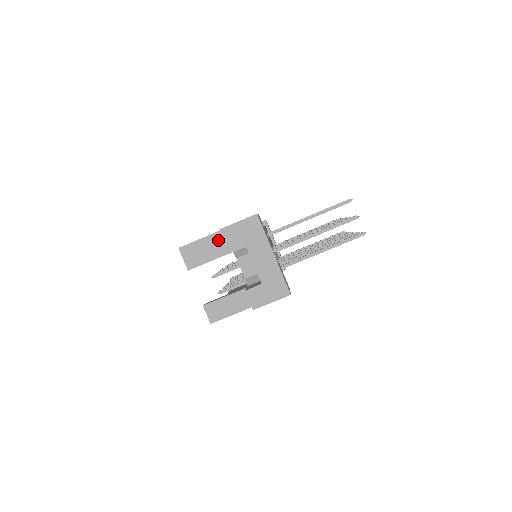
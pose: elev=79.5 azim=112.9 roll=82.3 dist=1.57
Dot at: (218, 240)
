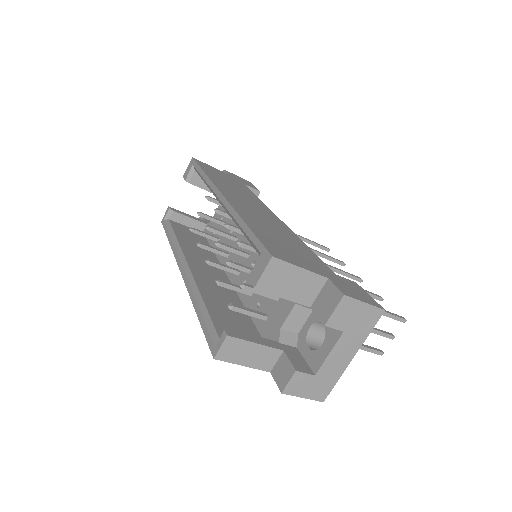
Dot at: (314, 285)
